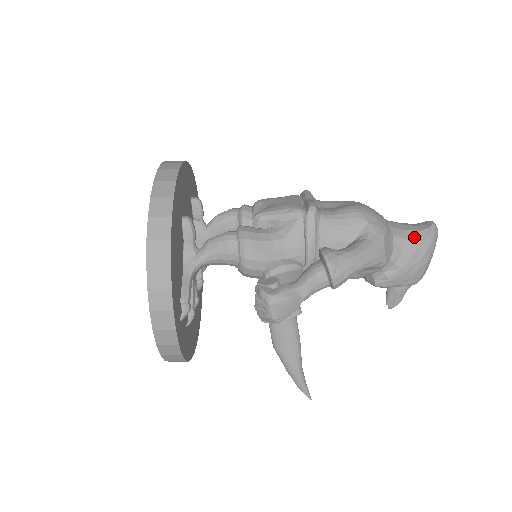
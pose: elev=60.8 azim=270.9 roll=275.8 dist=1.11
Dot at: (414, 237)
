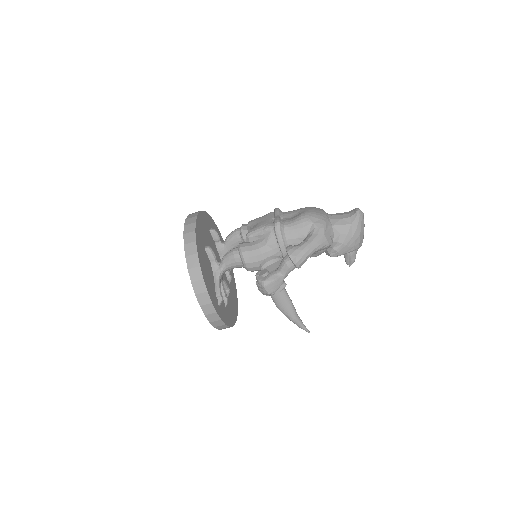
Dot at: (346, 222)
